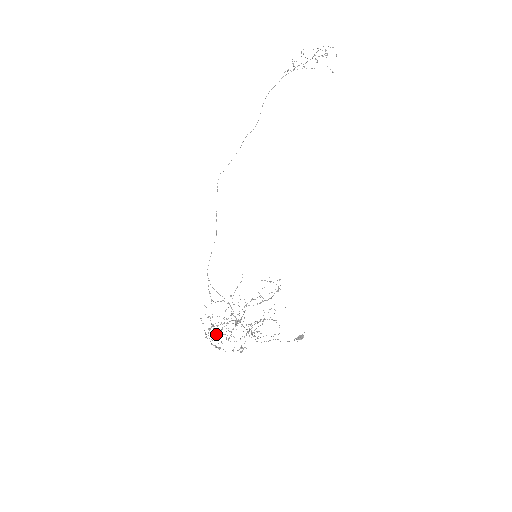
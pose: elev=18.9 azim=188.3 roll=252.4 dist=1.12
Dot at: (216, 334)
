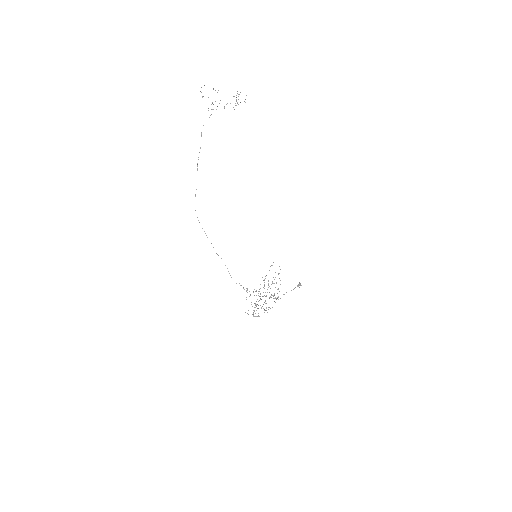
Dot at: occluded
